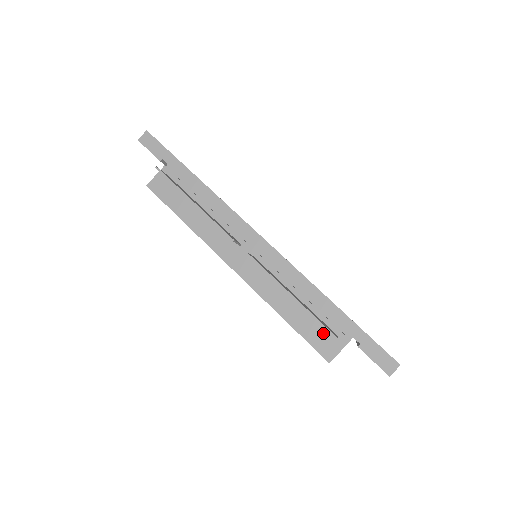
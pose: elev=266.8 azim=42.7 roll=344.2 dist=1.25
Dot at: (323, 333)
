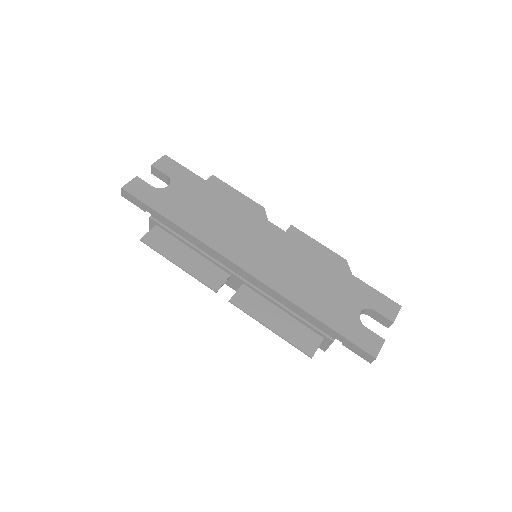
Dot at: occluded
